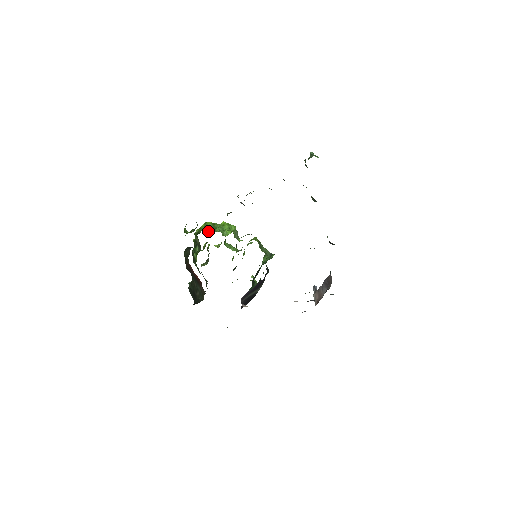
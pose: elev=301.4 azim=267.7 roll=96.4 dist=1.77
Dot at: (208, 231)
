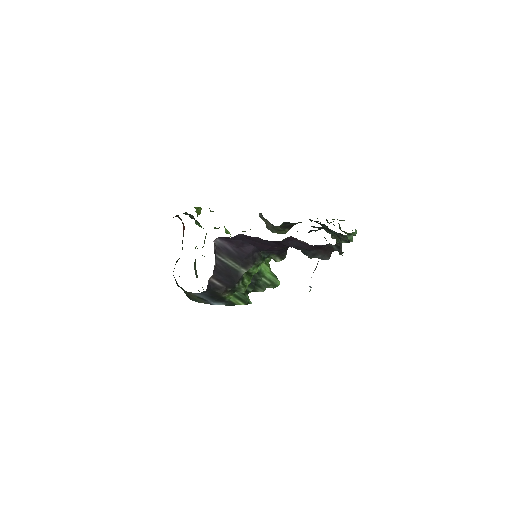
Dot at: (218, 228)
